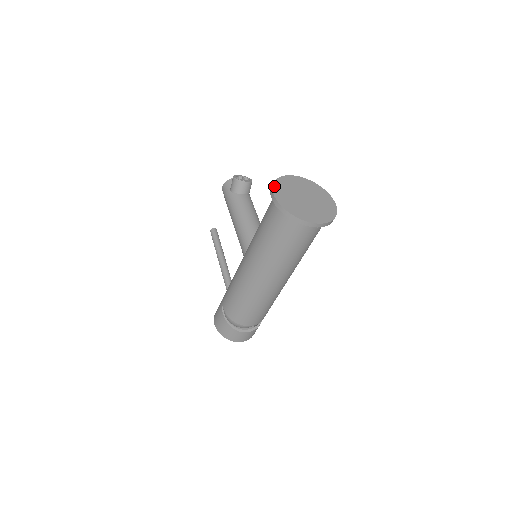
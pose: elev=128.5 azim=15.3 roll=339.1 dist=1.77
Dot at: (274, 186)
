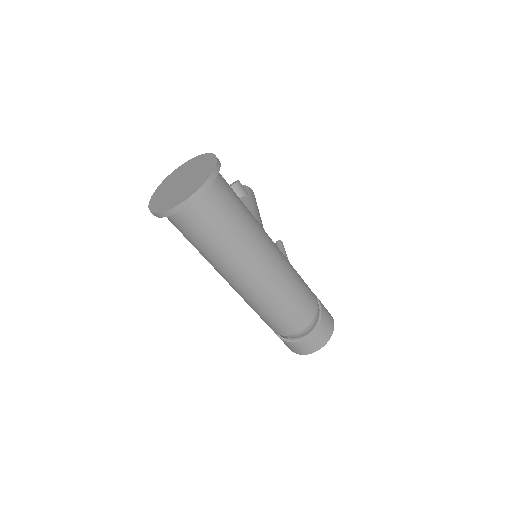
Dot at: (154, 194)
